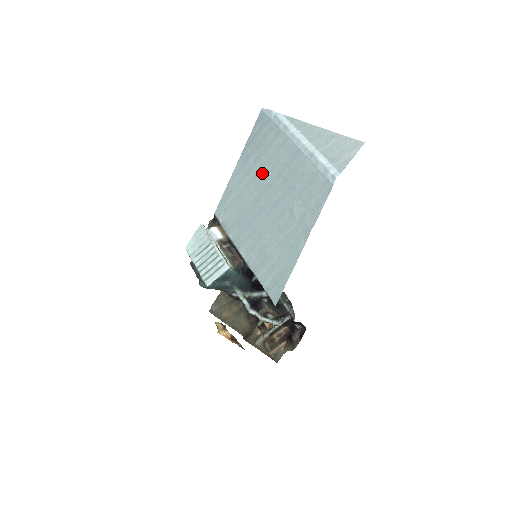
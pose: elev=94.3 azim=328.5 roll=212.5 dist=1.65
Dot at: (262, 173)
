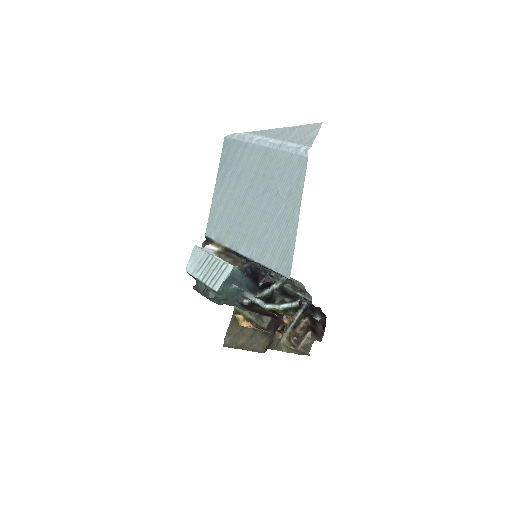
Dot at: (240, 181)
